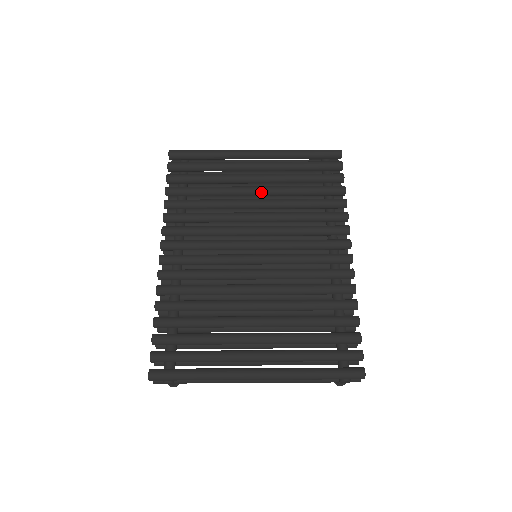
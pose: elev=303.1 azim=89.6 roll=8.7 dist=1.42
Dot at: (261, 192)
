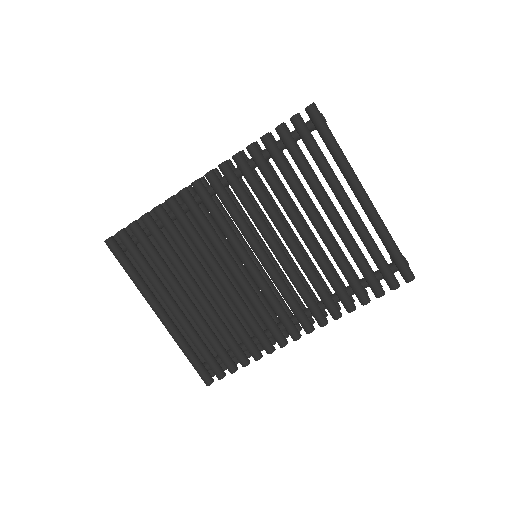
Dot at: (317, 230)
